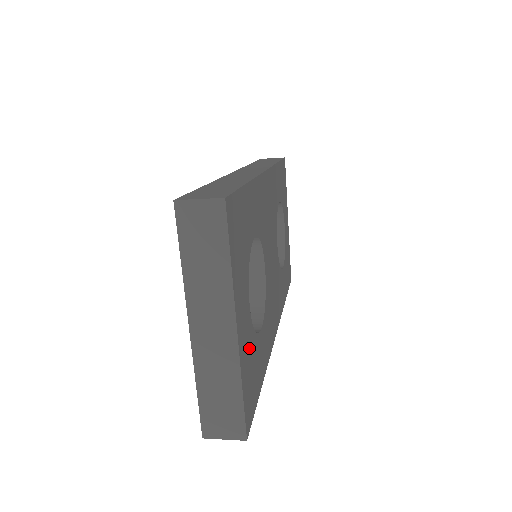
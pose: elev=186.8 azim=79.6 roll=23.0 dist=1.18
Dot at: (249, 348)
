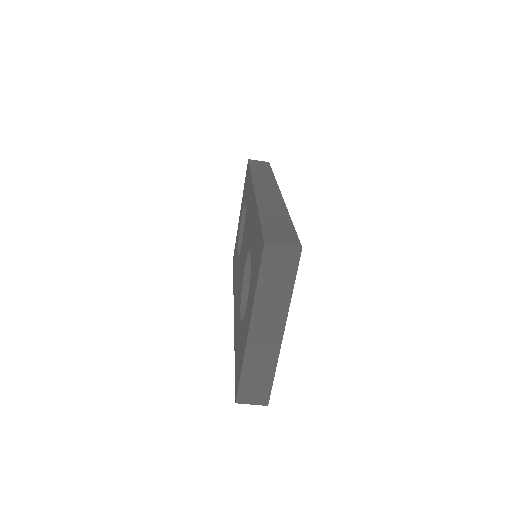
Dot at: occluded
